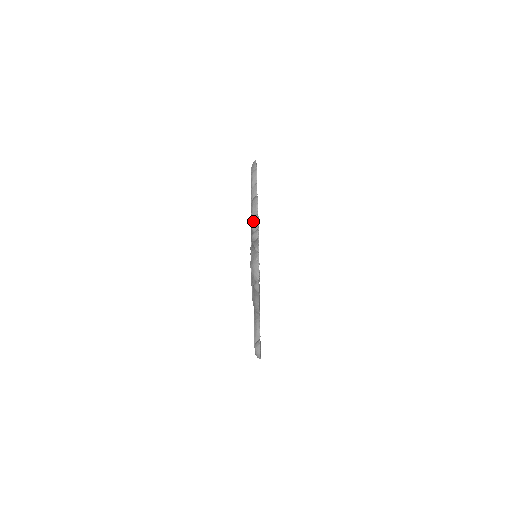
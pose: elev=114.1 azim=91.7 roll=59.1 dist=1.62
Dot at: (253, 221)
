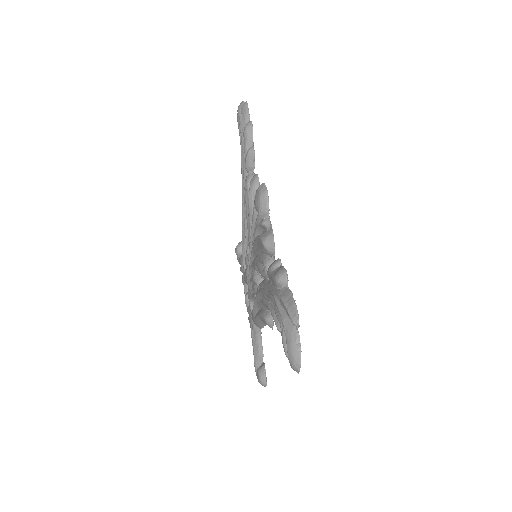
Dot at: (261, 225)
